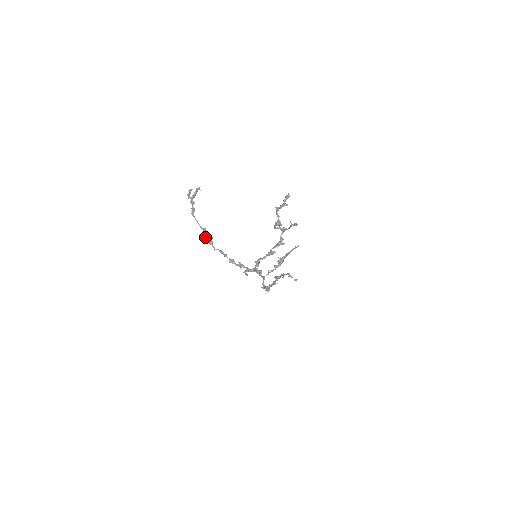
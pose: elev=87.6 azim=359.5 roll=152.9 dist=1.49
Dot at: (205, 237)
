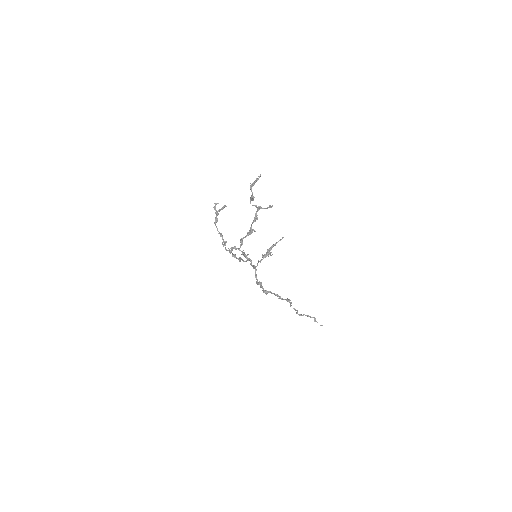
Dot at: (222, 242)
